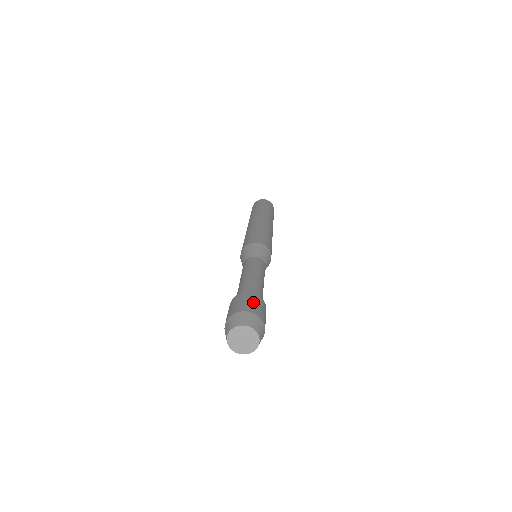
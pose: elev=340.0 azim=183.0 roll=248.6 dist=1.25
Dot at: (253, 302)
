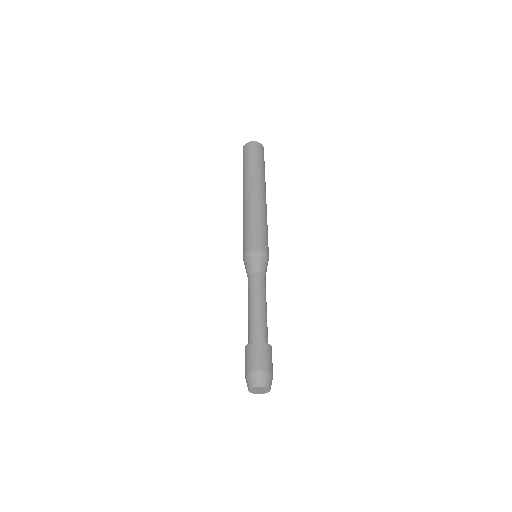
Dot at: (254, 356)
